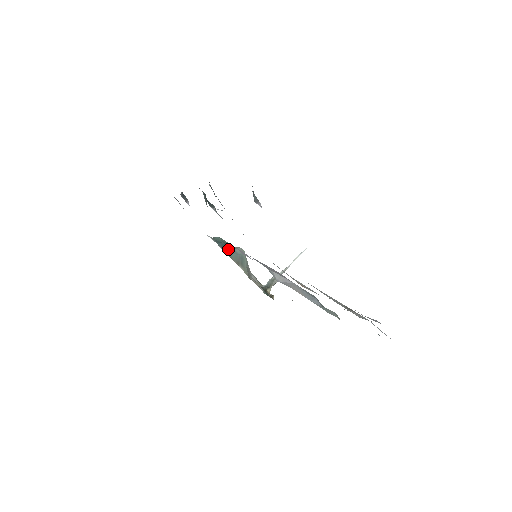
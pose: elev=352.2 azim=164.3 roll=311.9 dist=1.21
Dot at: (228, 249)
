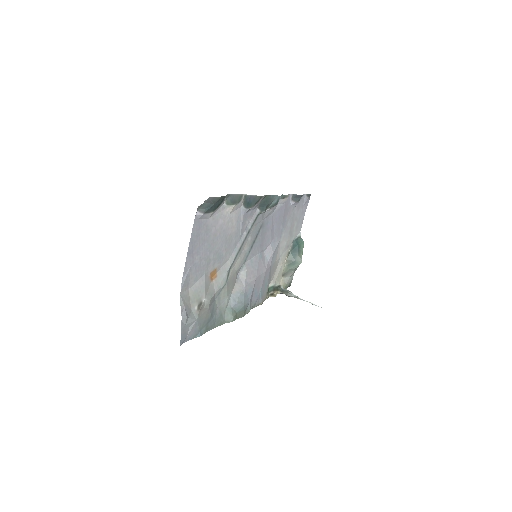
Dot at: (295, 250)
